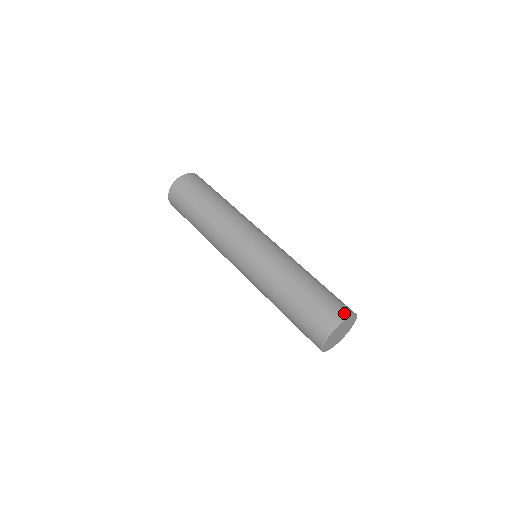
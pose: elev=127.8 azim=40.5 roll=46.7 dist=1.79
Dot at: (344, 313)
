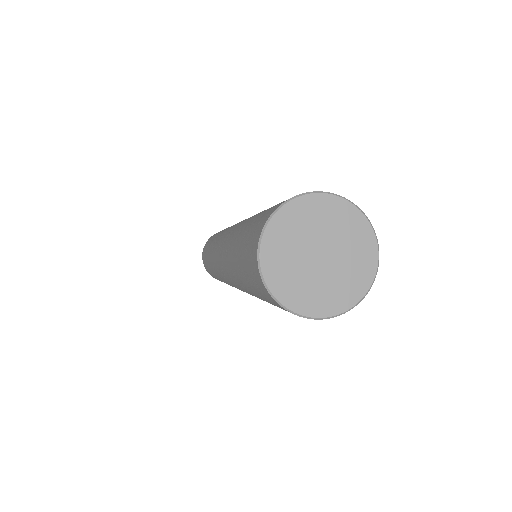
Dot at: occluded
